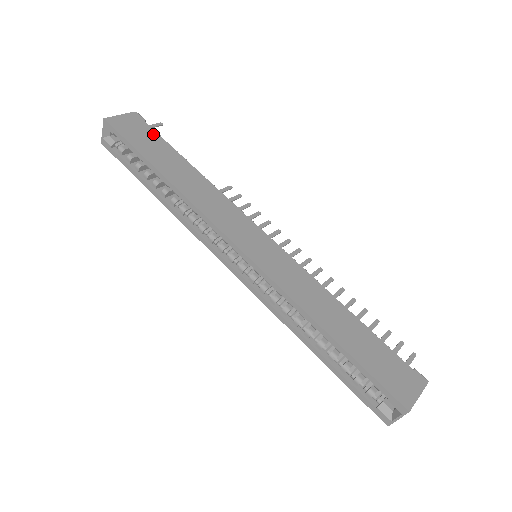
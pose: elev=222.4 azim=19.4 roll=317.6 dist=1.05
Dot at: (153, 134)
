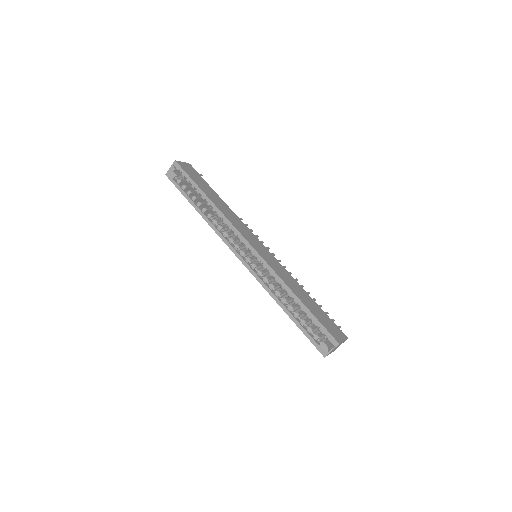
Dot at: (201, 178)
